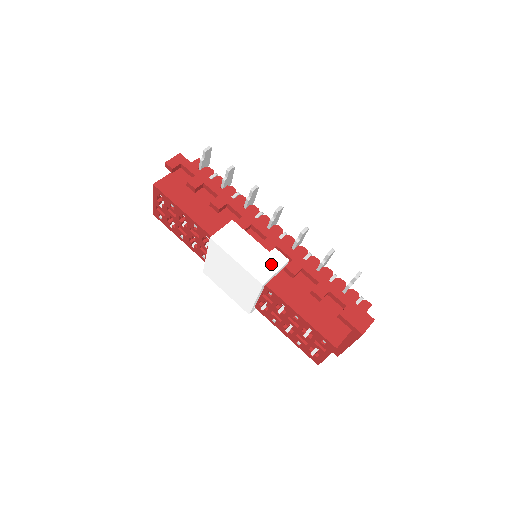
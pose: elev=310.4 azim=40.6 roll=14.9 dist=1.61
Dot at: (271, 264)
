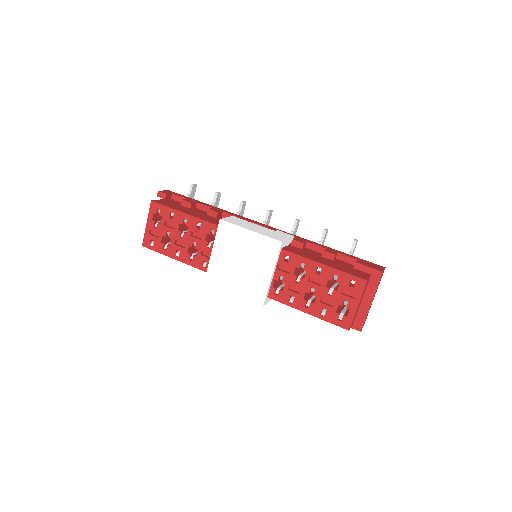
Dot at: (281, 235)
